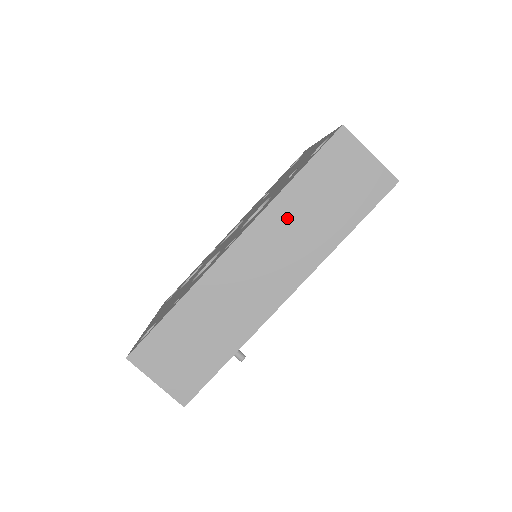
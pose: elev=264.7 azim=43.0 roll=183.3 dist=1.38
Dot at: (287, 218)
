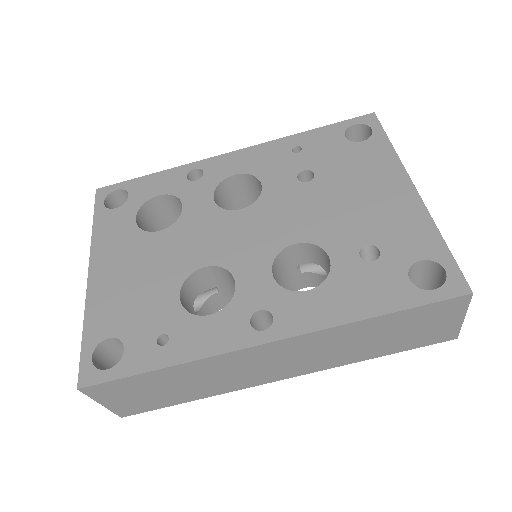
Dot at: (341, 338)
